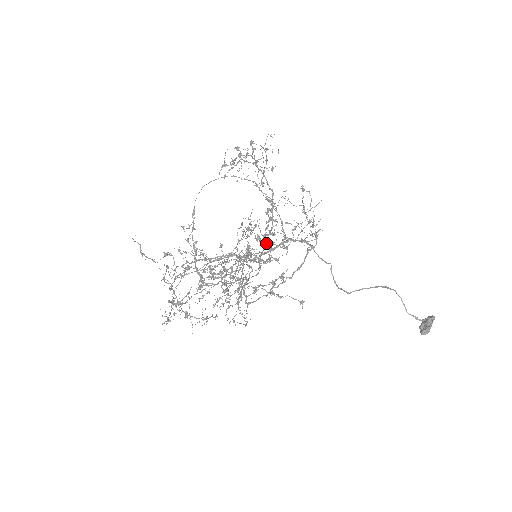
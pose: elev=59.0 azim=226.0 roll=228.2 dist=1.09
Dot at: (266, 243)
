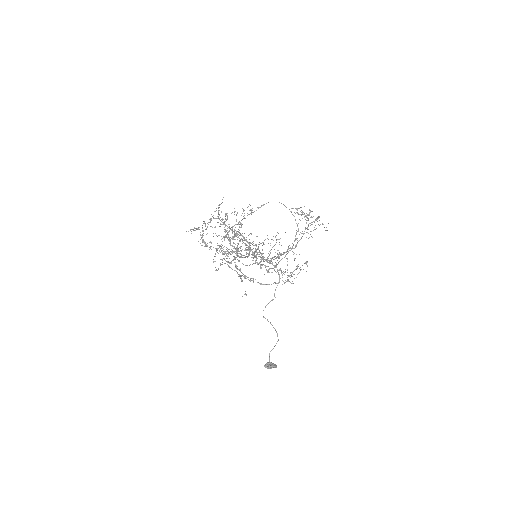
Dot at: occluded
